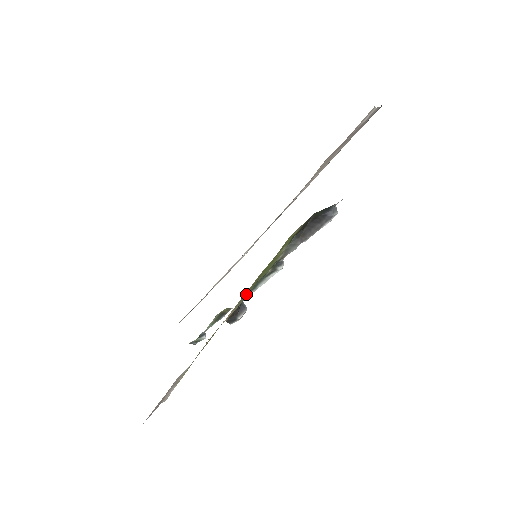
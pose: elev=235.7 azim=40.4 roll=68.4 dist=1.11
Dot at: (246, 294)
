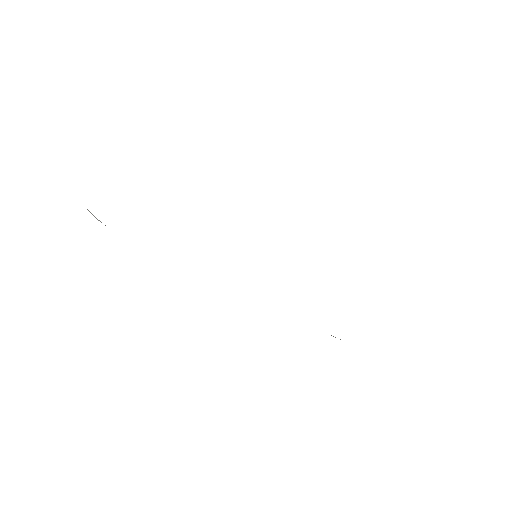
Dot at: occluded
